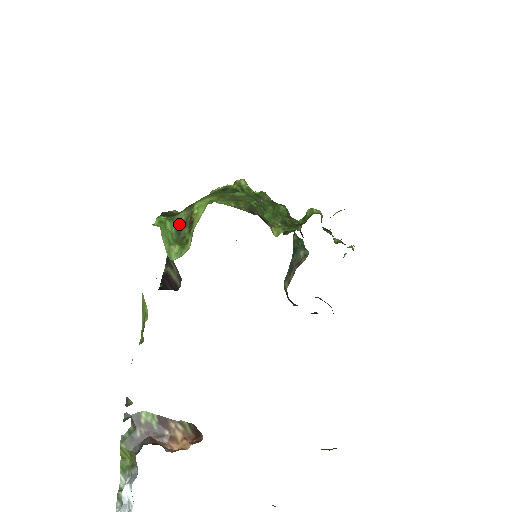
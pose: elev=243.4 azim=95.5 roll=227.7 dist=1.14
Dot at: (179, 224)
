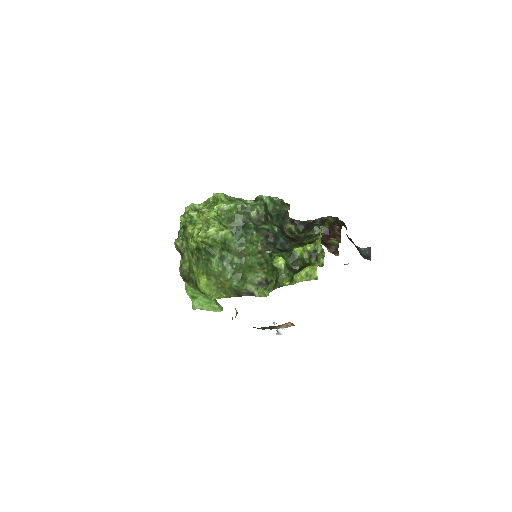
Dot at: (201, 292)
